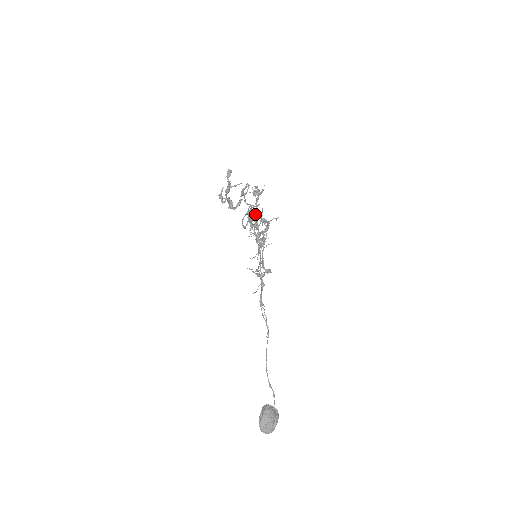
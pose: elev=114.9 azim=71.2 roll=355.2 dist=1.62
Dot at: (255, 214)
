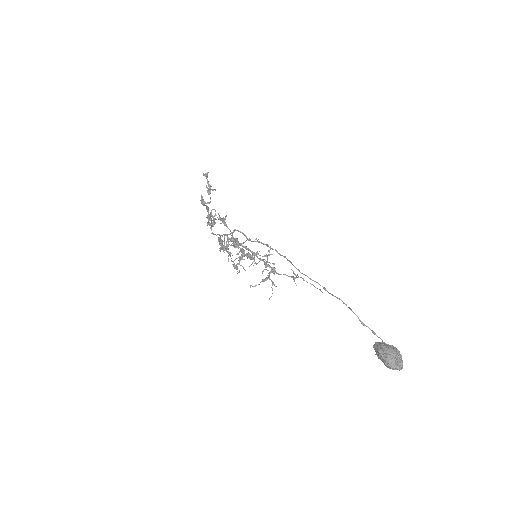
Dot at: occluded
